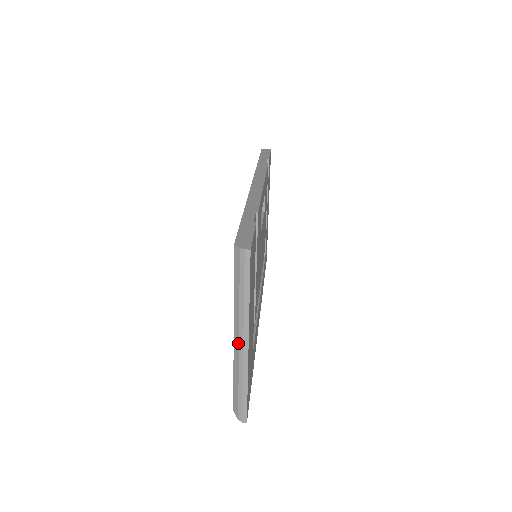
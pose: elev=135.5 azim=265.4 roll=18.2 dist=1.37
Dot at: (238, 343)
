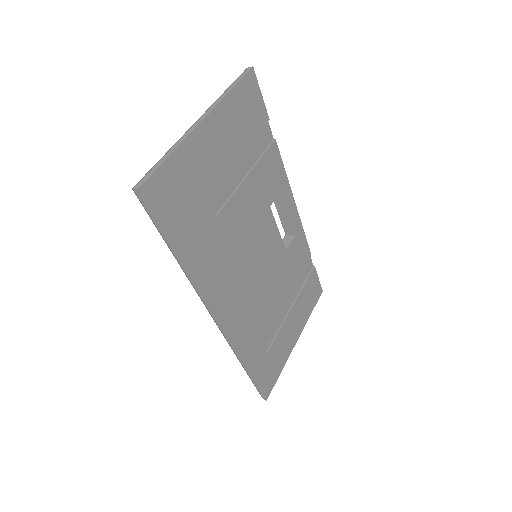
Dot at: (195, 122)
